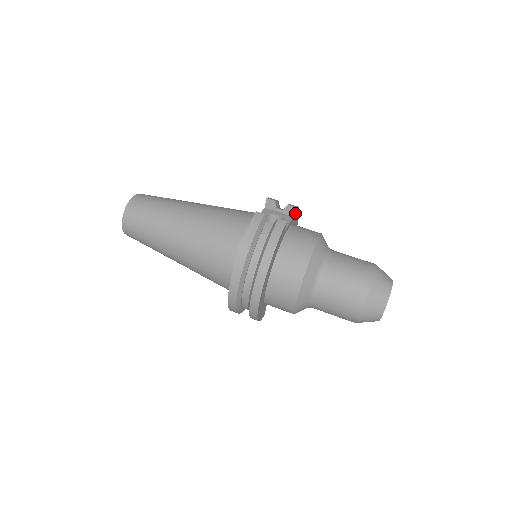
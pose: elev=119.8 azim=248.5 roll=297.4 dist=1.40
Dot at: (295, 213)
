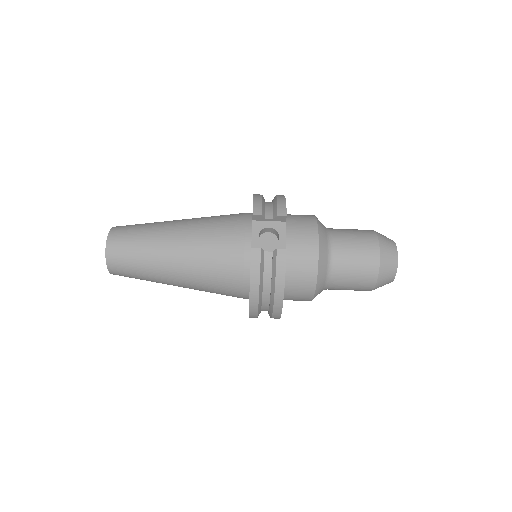
Dot at: occluded
